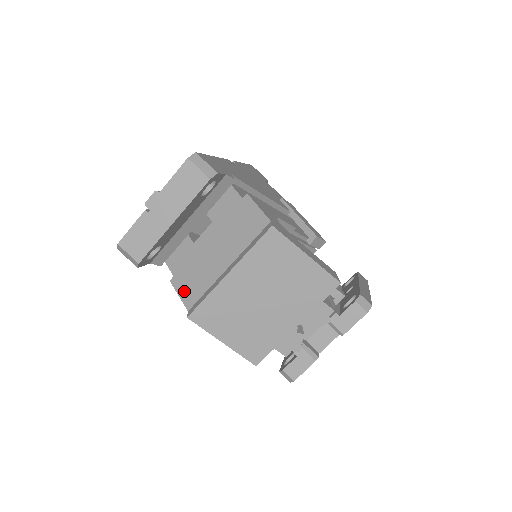
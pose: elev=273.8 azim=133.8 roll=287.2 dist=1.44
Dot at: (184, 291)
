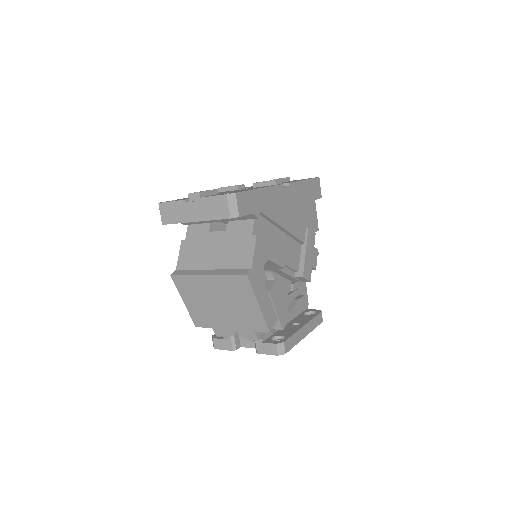
Dot at: (183, 256)
